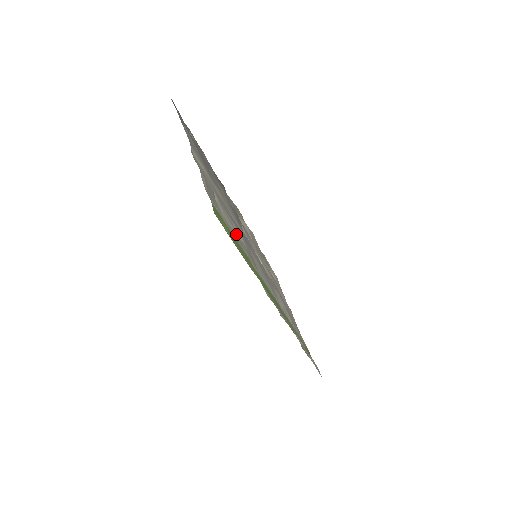
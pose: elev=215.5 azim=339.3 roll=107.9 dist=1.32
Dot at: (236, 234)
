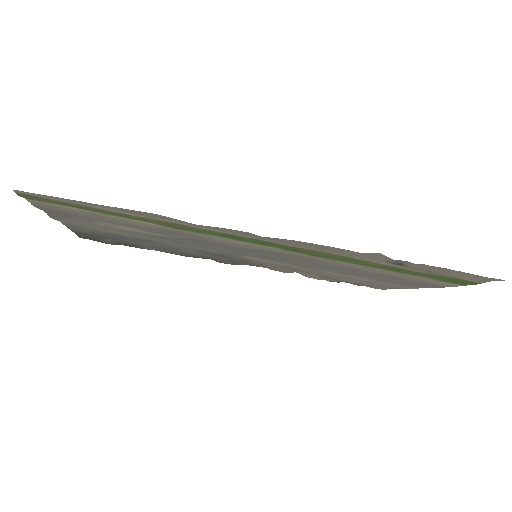
Dot at: (157, 234)
